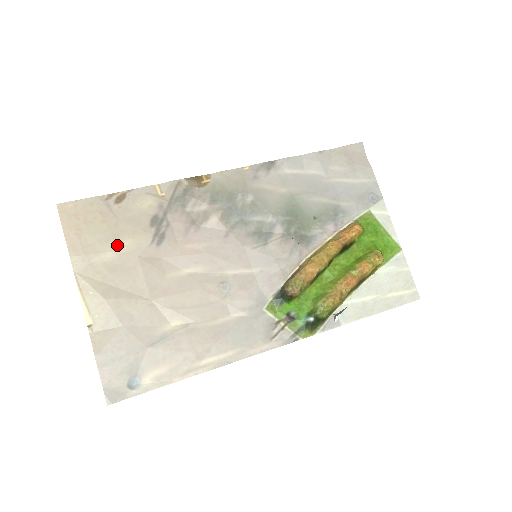
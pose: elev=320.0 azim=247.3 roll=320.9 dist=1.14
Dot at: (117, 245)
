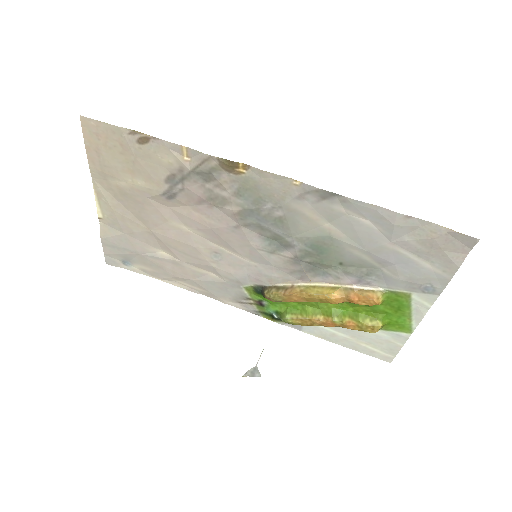
Dot at: (131, 179)
